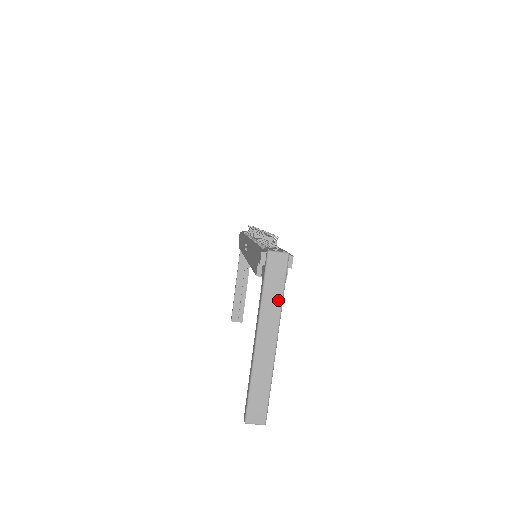
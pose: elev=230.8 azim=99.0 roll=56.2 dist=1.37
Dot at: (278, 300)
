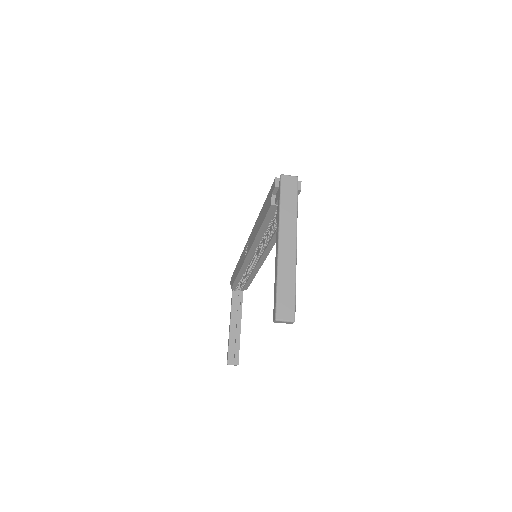
Dot at: (294, 211)
